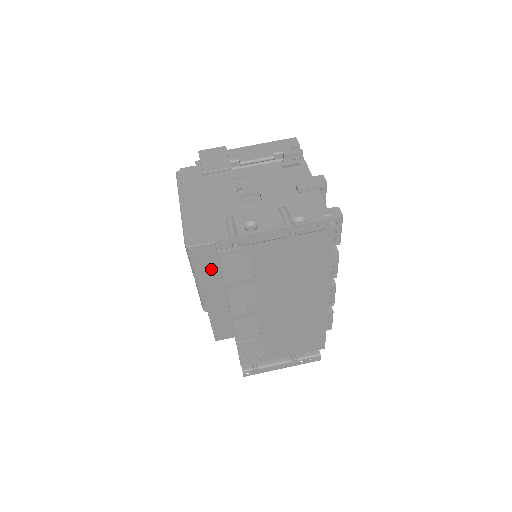
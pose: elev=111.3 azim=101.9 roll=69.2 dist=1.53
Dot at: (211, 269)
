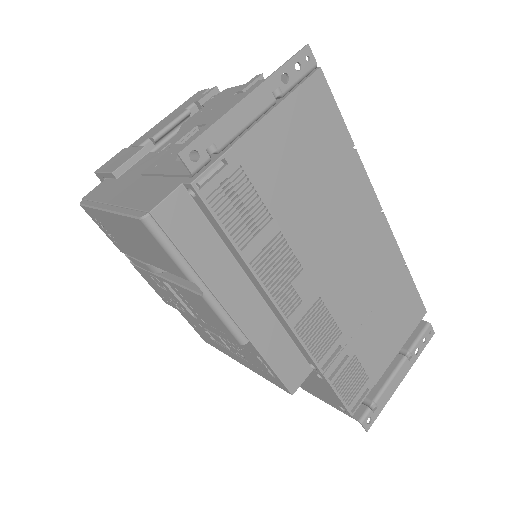
Dot at: (206, 245)
